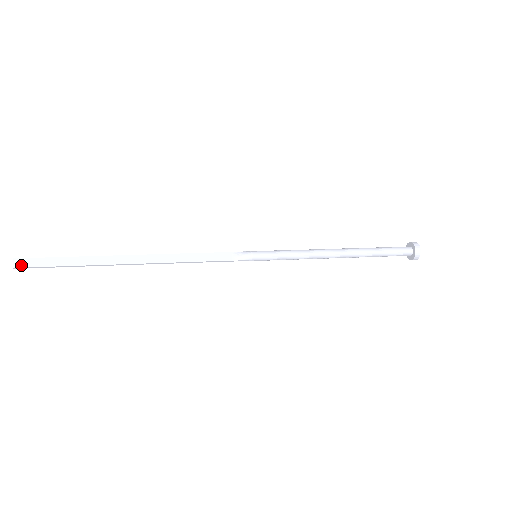
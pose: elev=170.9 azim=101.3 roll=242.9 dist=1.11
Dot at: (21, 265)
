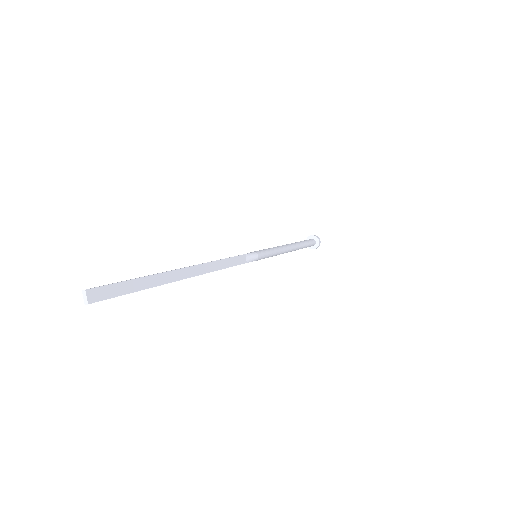
Dot at: (97, 298)
